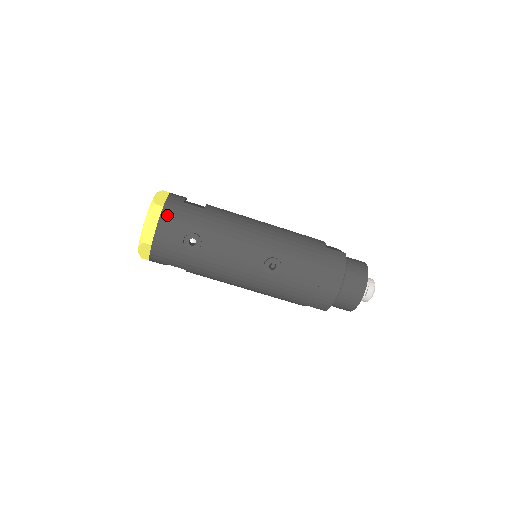
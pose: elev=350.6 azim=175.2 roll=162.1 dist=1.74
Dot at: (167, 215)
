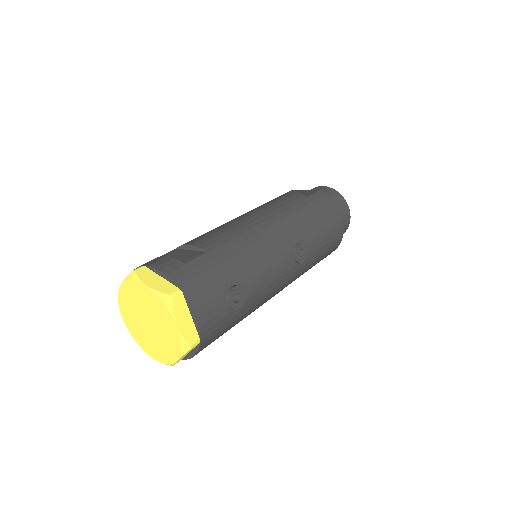
Dot at: (194, 295)
